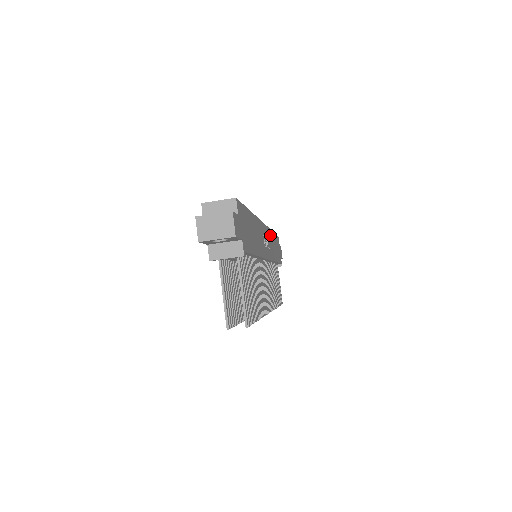
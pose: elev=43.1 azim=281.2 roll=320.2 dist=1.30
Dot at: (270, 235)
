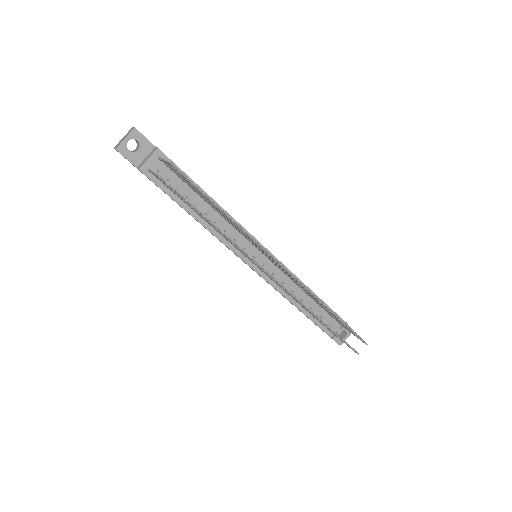
Dot at: occluded
